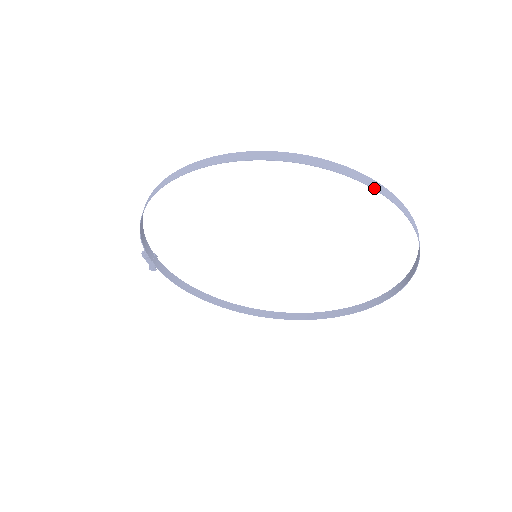
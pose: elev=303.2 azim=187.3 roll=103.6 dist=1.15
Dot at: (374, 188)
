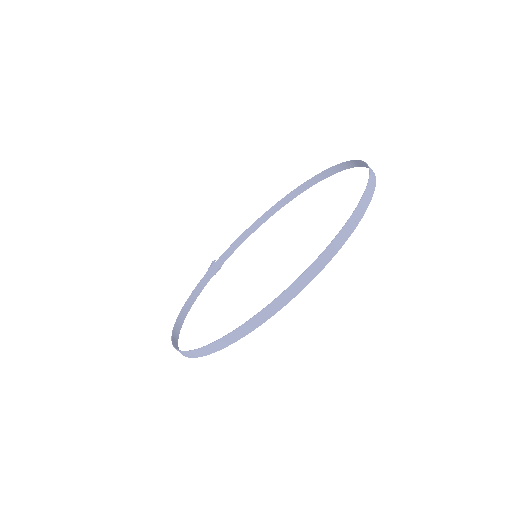
Dot at: (268, 318)
